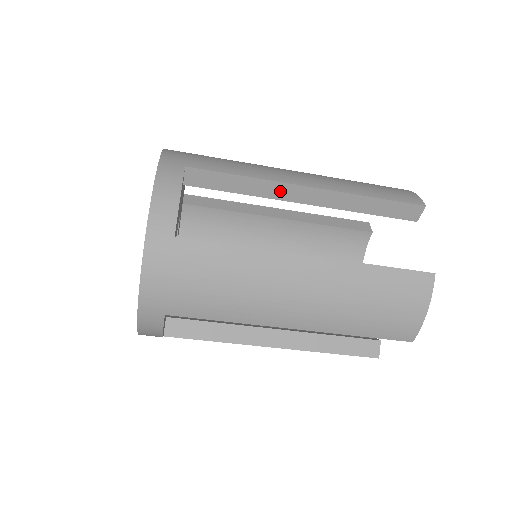
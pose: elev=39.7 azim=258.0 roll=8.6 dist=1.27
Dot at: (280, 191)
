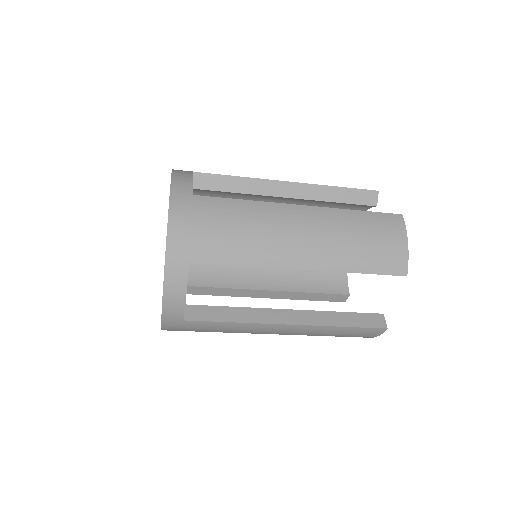
Dot at: occluded
